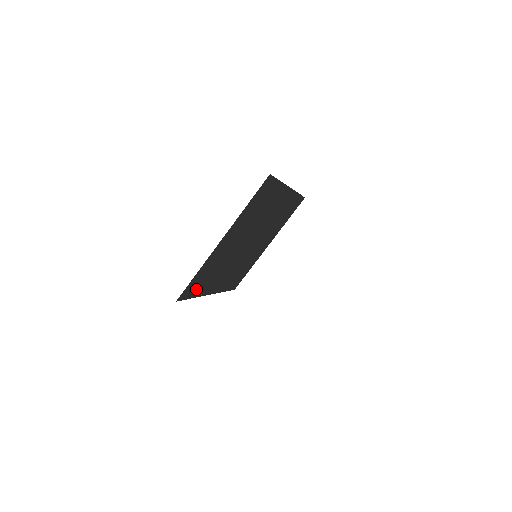
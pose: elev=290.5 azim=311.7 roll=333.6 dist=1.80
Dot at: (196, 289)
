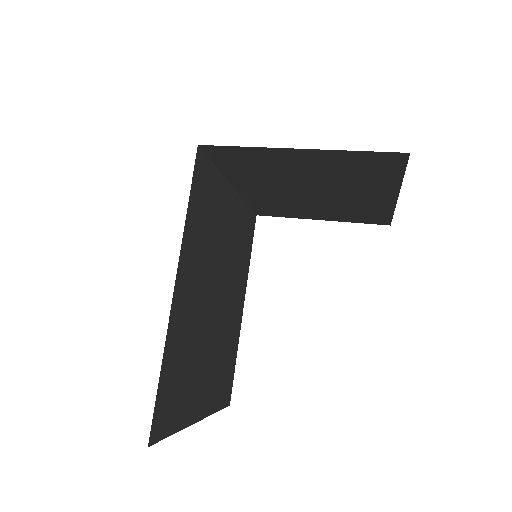
Dot at: (196, 201)
